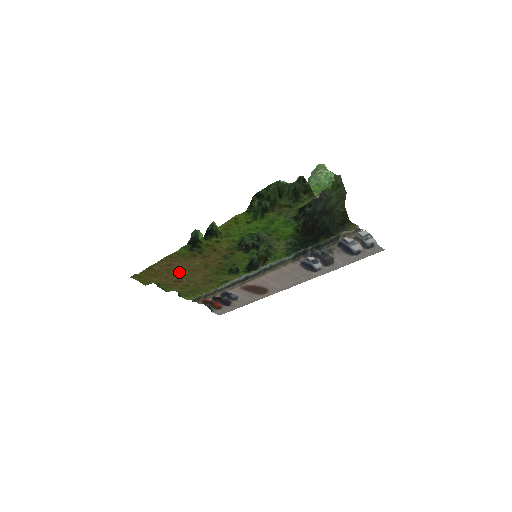
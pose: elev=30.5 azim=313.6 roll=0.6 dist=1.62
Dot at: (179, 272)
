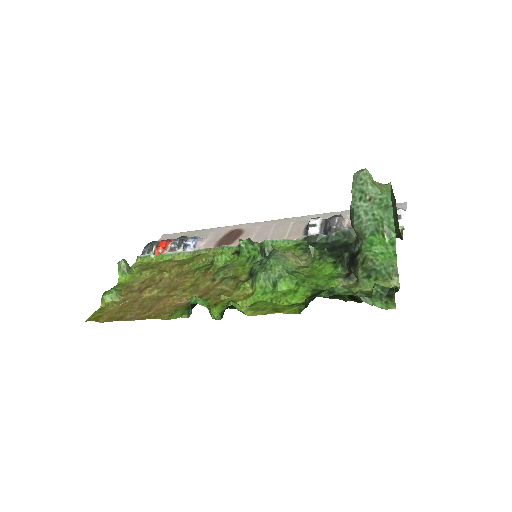
Dot at: (155, 299)
